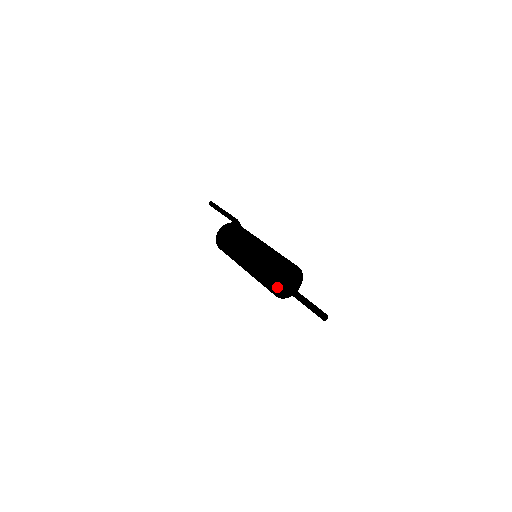
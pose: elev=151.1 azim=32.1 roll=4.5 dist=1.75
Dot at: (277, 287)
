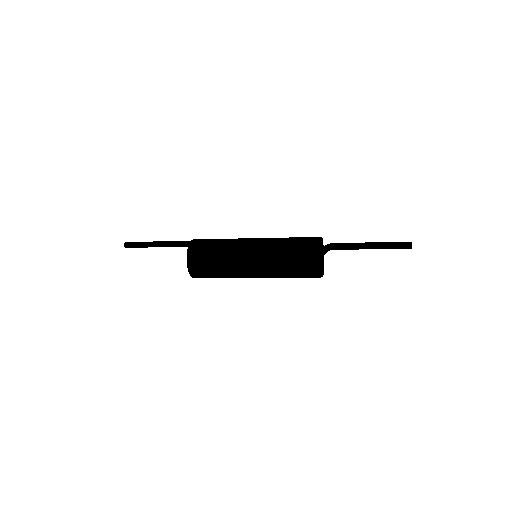
Dot at: (322, 259)
